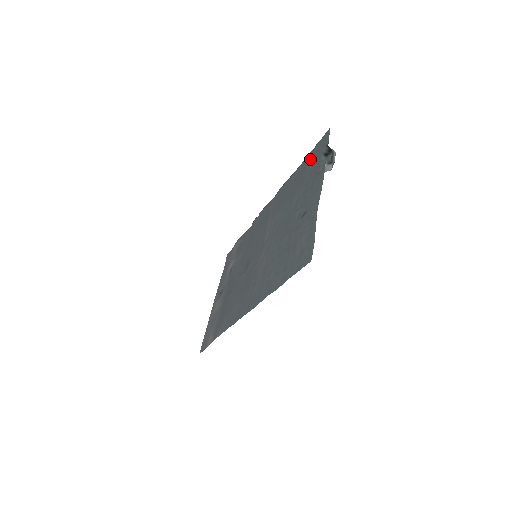
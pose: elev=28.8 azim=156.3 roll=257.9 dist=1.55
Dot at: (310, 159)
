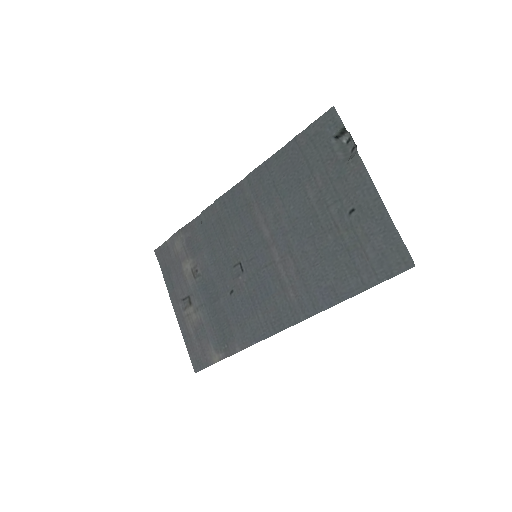
Dot at: (309, 142)
